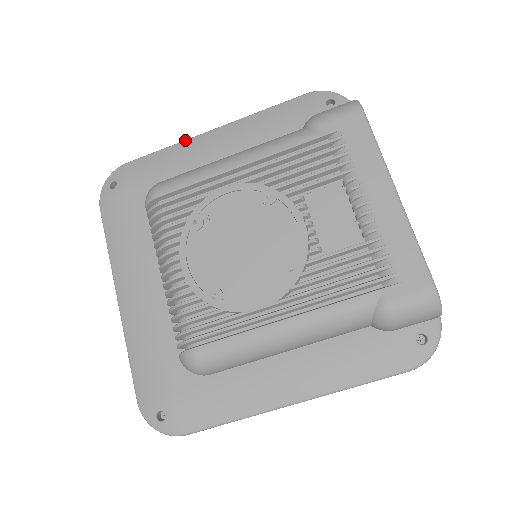
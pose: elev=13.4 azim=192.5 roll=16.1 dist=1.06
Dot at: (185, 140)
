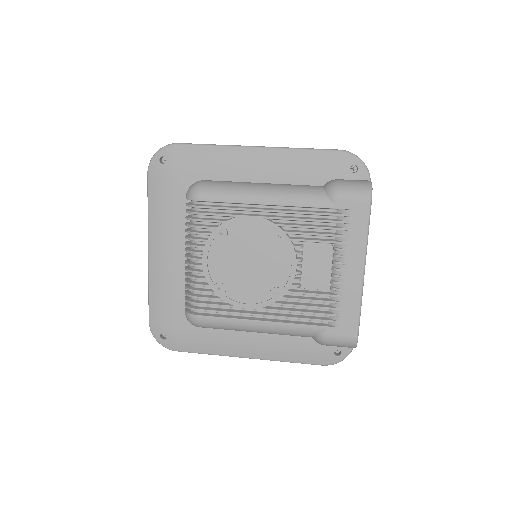
Dot at: (231, 146)
